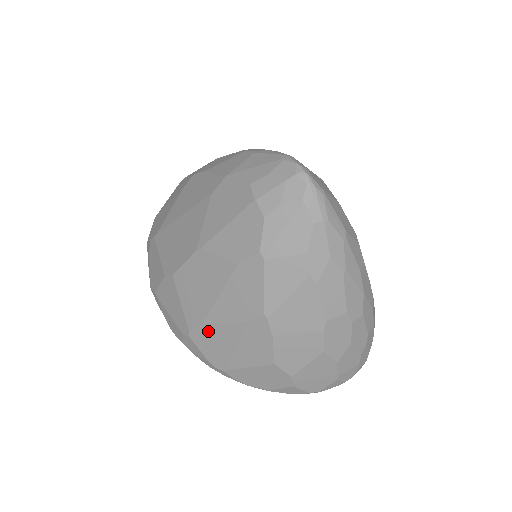
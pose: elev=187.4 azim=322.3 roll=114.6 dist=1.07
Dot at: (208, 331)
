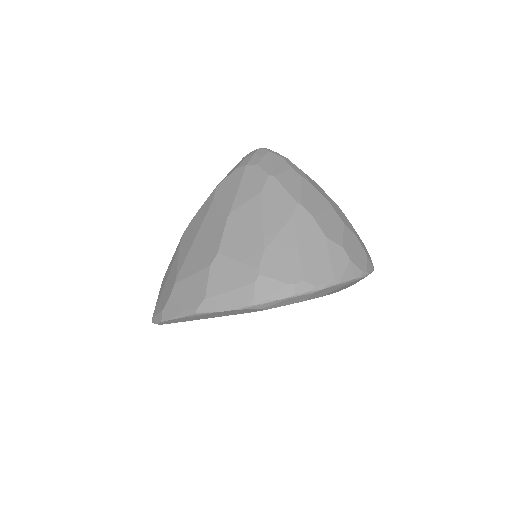
Dot at: (271, 253)
